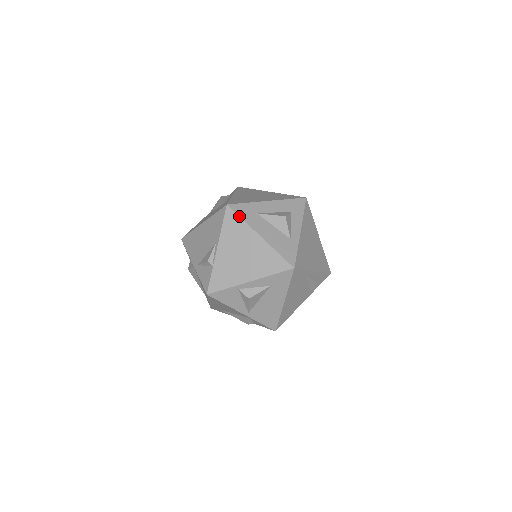
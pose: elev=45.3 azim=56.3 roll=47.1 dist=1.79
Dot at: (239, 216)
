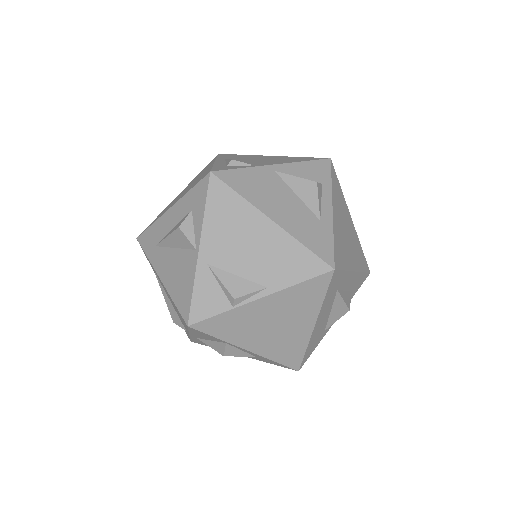
Dot at: (327, 292)
